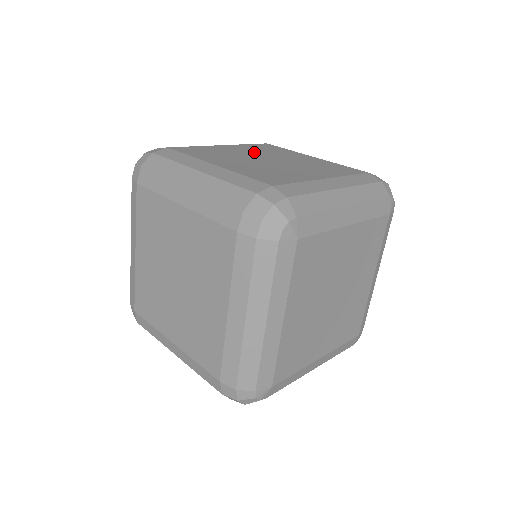
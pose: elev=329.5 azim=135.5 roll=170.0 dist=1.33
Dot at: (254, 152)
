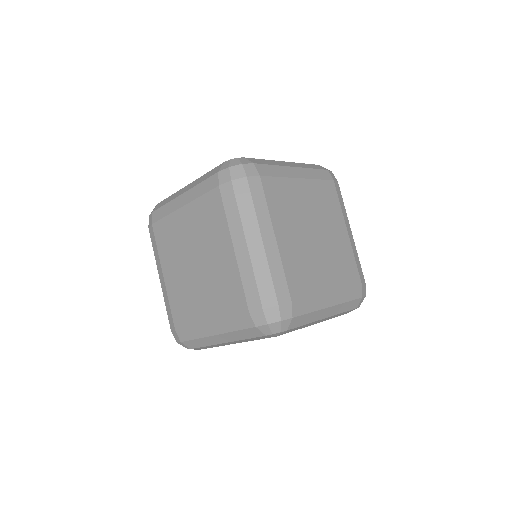
Dot at: (314, 208)
